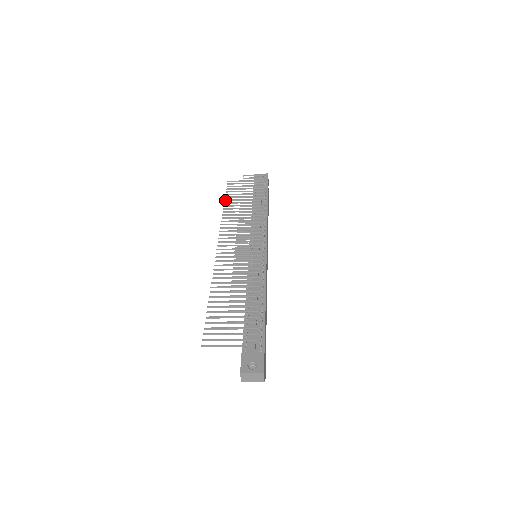
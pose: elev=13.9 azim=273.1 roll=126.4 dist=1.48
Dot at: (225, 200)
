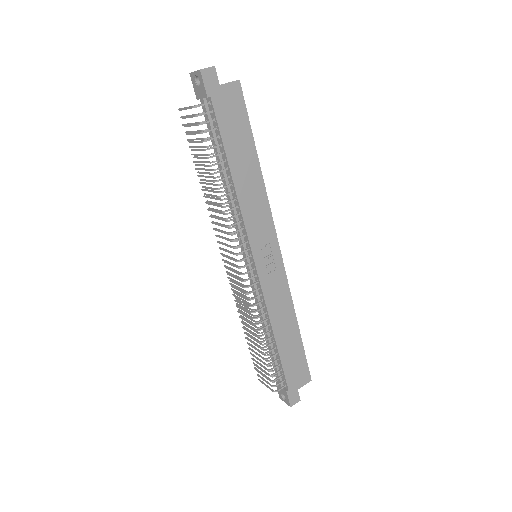
Dot at: (194, 162)
